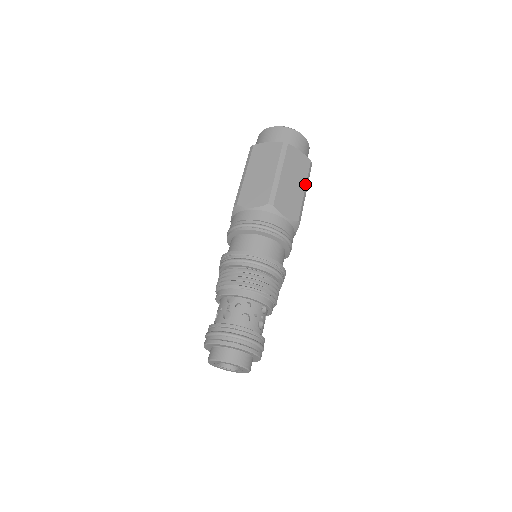
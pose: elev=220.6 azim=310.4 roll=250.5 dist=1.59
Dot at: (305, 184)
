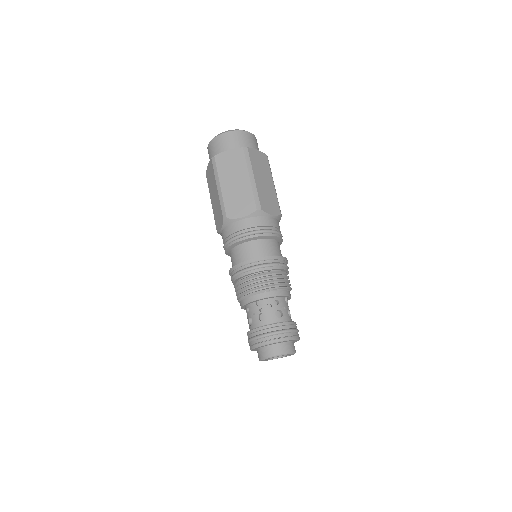
Dot at: (272, 178)
